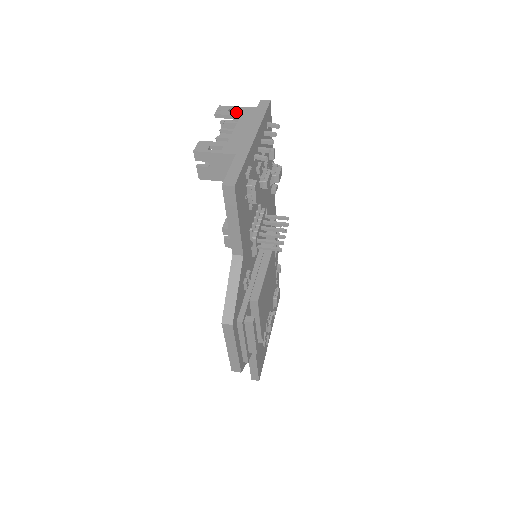
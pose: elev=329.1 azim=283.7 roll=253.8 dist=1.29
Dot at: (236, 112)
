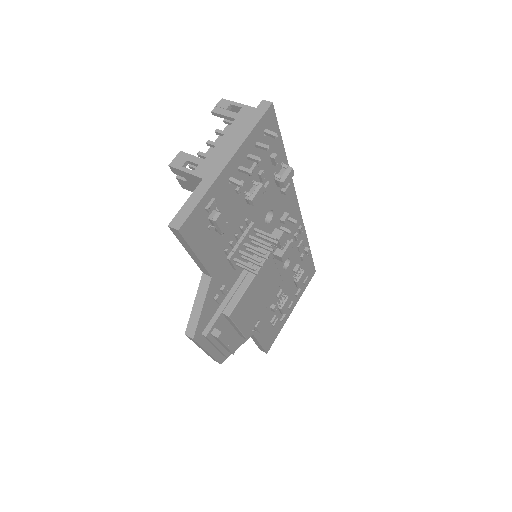
Dot at: (233, 112)
